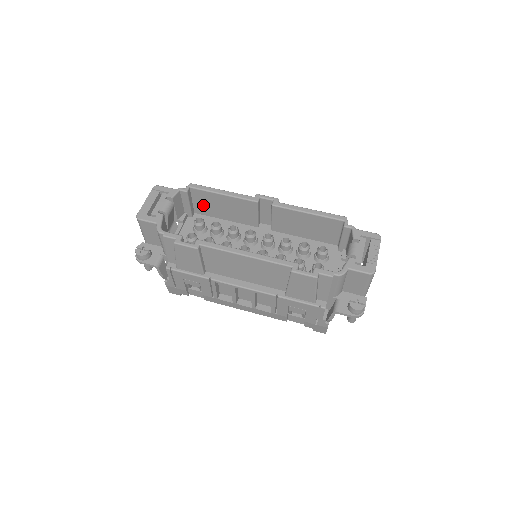
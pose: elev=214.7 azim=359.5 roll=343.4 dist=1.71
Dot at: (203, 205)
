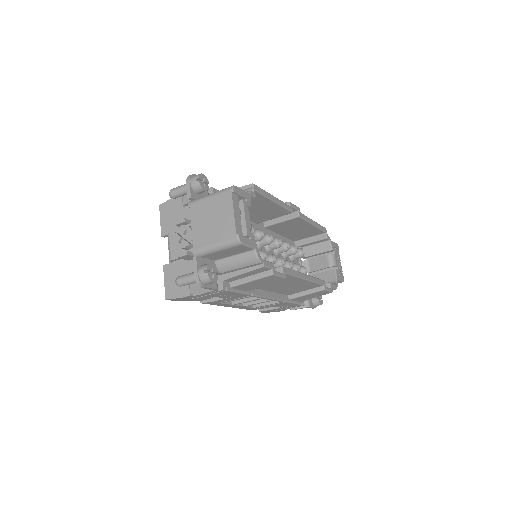
Dot at: occluded
